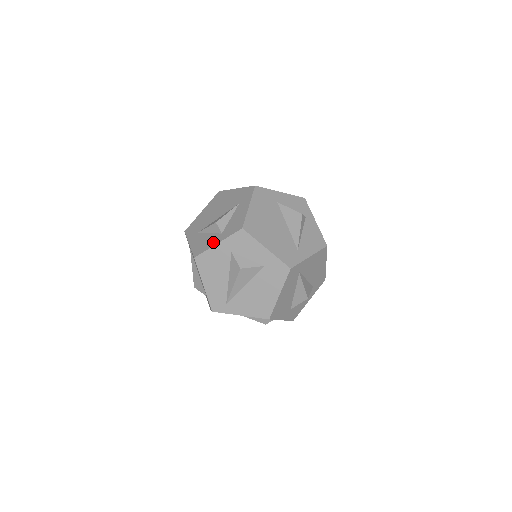
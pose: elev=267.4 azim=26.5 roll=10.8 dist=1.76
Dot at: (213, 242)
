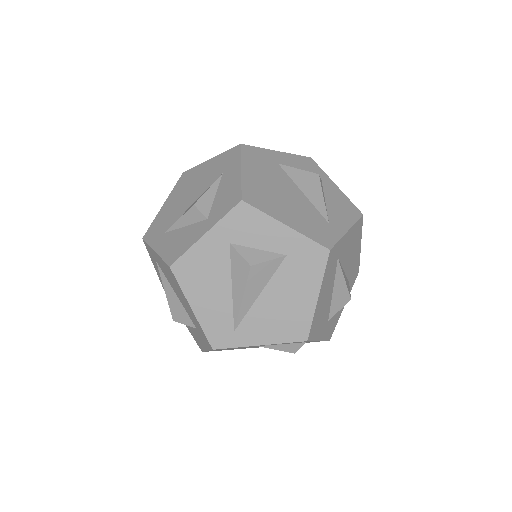
Dot at: (196, 235)
